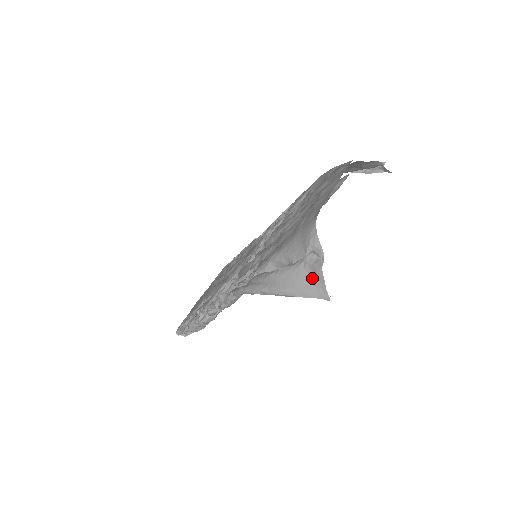
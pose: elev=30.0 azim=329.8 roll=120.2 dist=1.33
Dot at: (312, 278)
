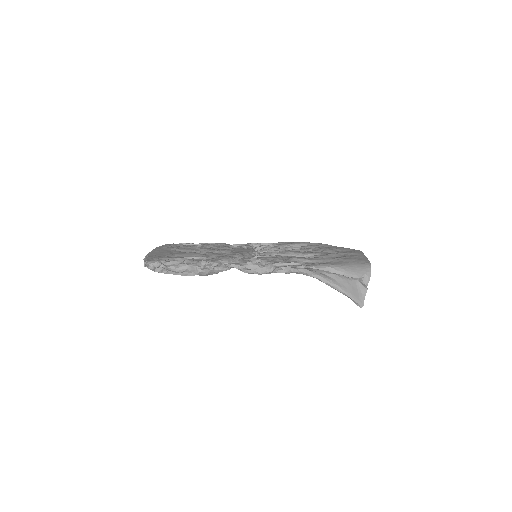
Dot at: (358, 291)
